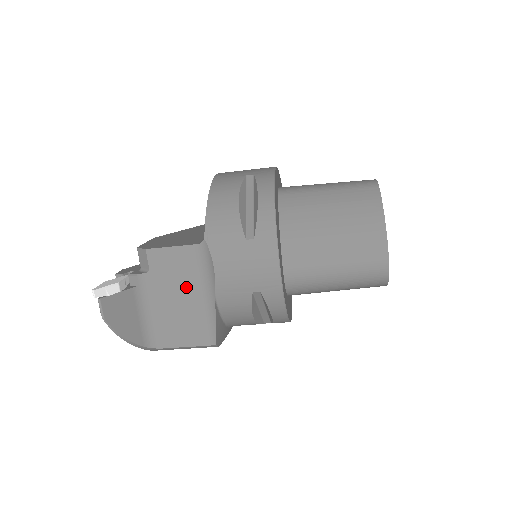
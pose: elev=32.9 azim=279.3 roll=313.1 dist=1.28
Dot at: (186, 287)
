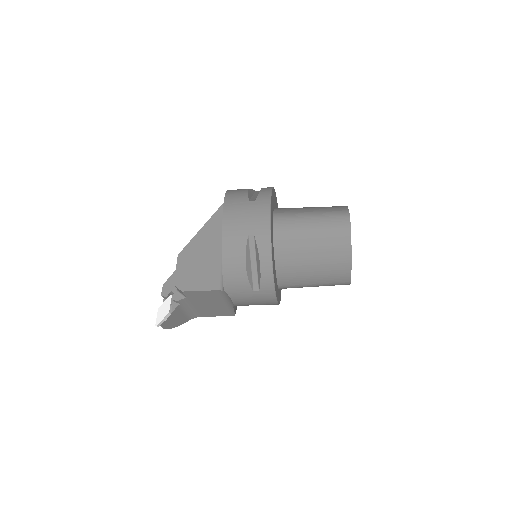
Dot at: (213, 302)
